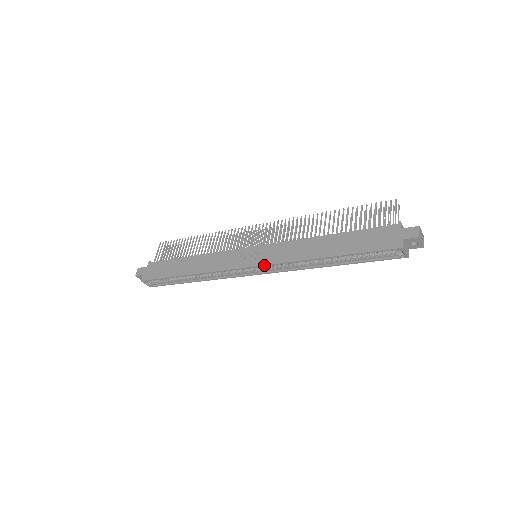
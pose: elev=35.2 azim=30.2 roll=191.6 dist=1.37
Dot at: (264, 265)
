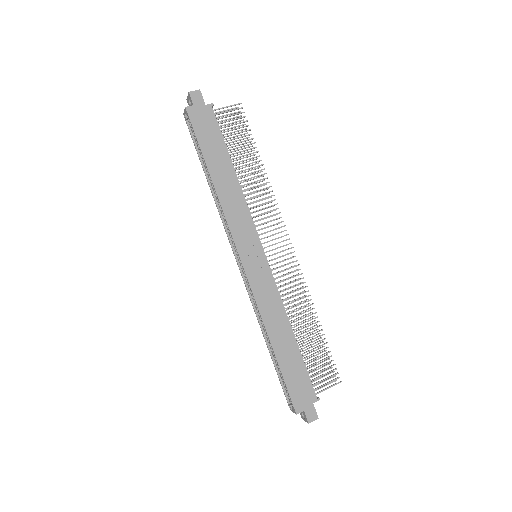
Dot at: (248, 280)
